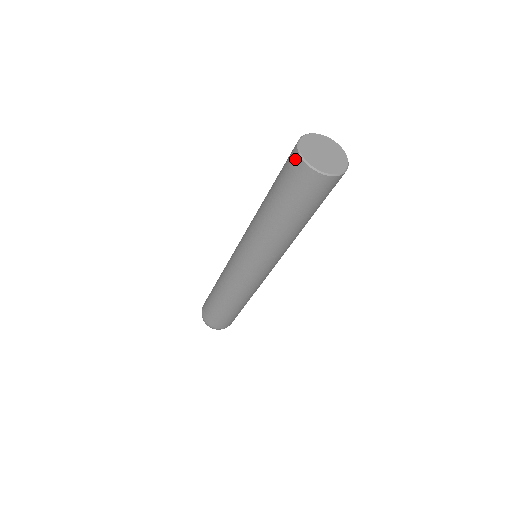
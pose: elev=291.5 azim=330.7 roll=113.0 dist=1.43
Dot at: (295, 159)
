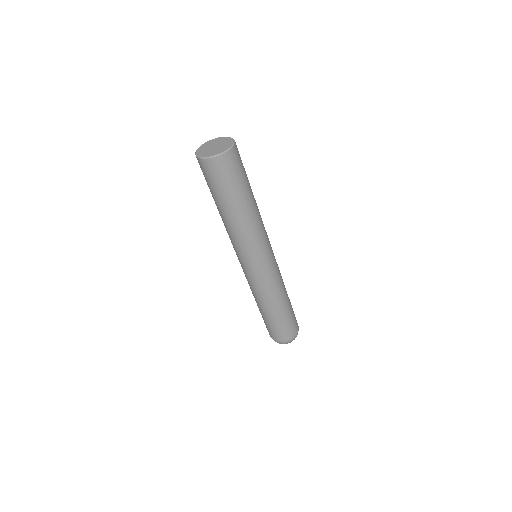
Dot at: (199, 163)
